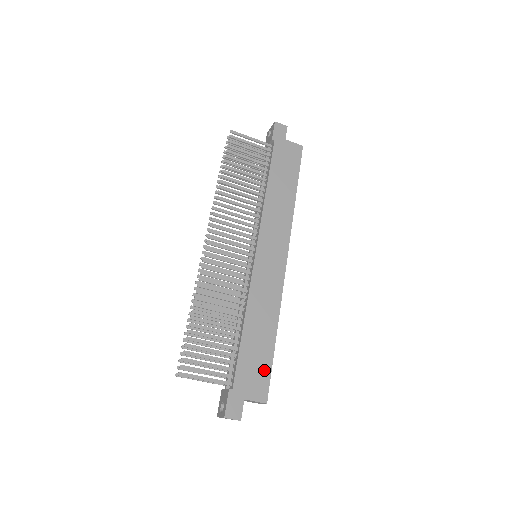
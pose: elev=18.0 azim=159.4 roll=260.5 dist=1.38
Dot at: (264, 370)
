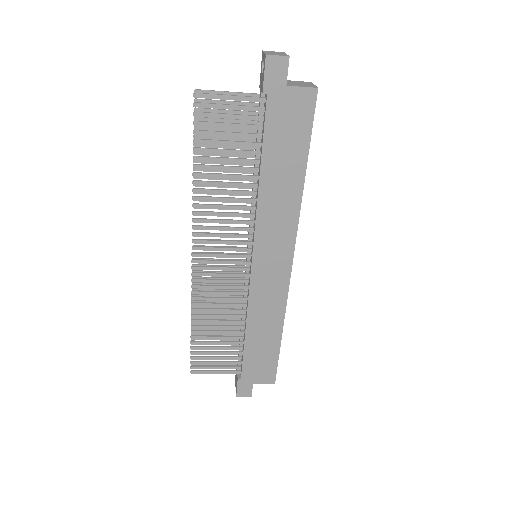
Dot at: (270, 363)
